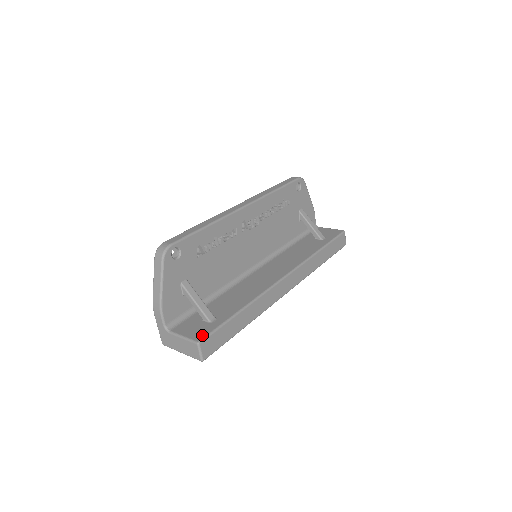
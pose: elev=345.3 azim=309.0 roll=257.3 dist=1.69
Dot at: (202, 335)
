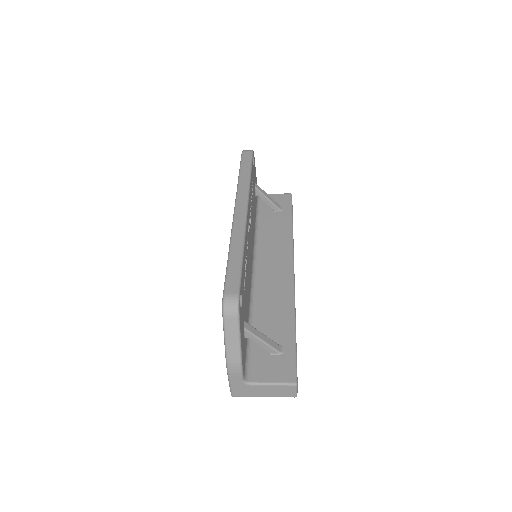
Dot at: (291, 373)
